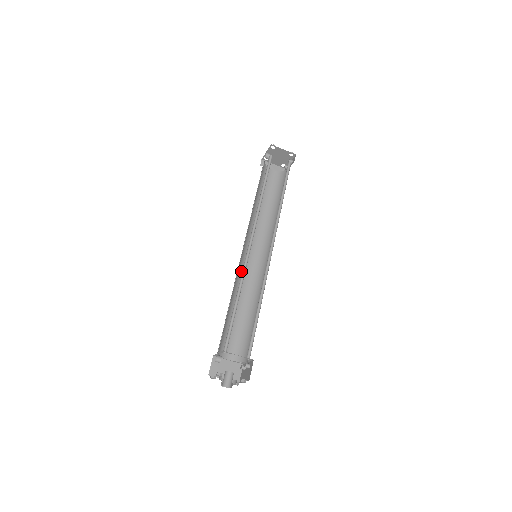
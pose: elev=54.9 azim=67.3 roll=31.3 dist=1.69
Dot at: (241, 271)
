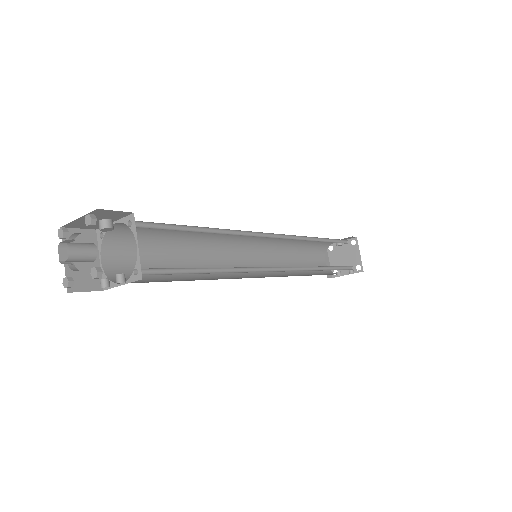
Dot at: (225, 246)
